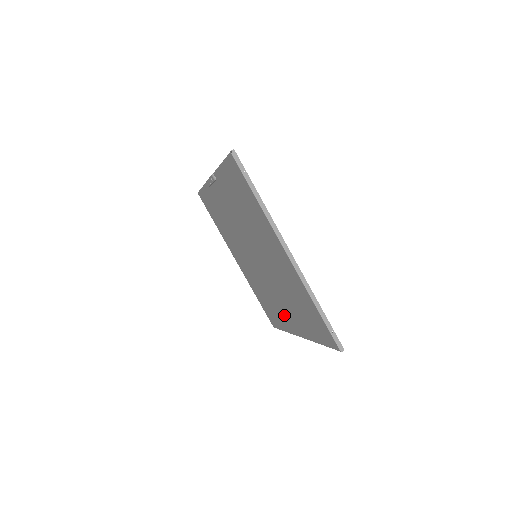
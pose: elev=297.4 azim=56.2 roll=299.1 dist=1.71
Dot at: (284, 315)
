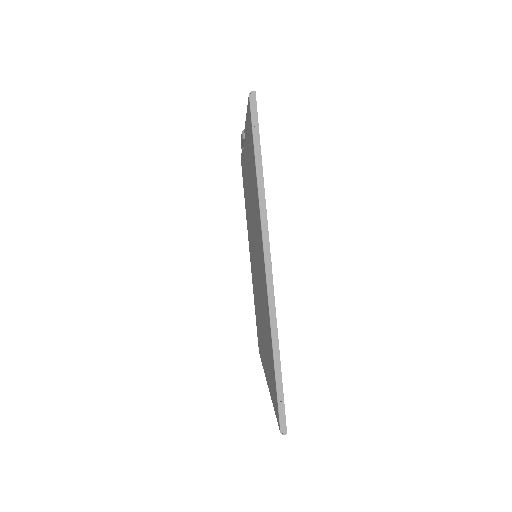
Dot at: (262, 345)
